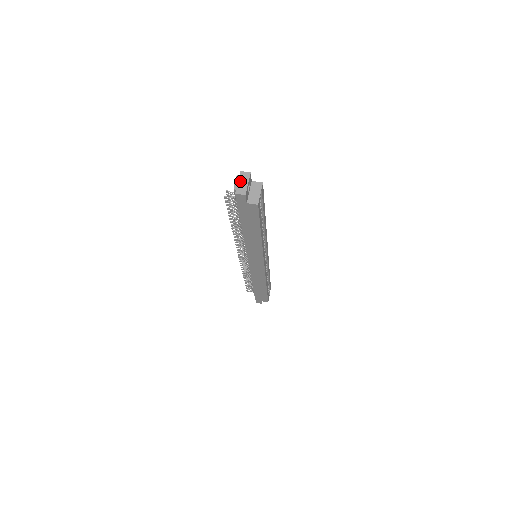
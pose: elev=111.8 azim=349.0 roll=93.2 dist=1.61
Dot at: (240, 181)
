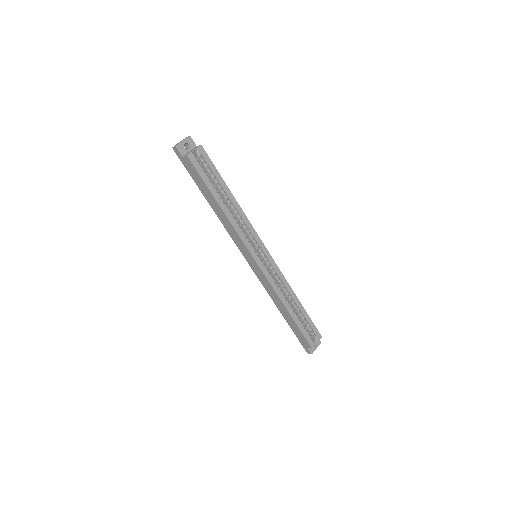
Dot at: (181, 141)
